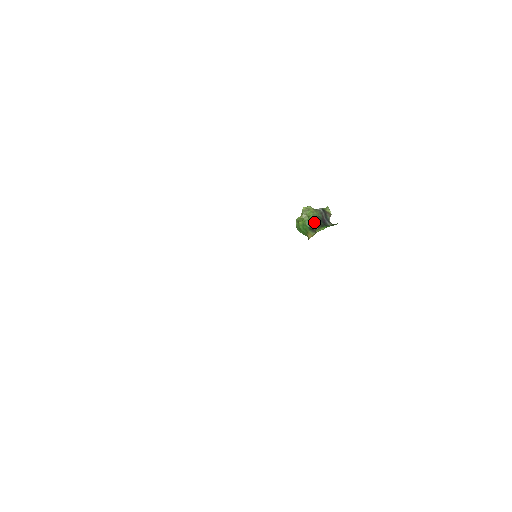
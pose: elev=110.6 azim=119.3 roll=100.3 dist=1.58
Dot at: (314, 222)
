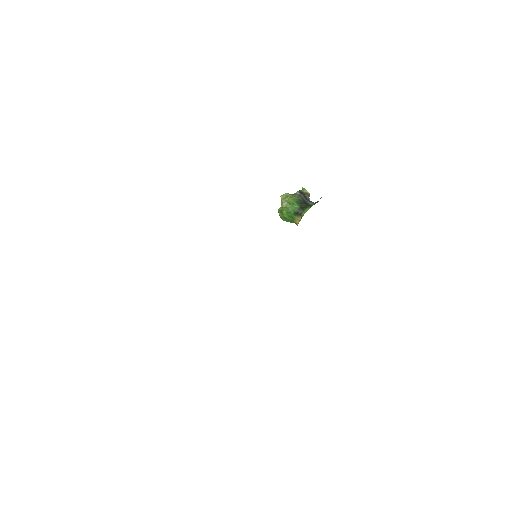
Dot at: (297, 206)
